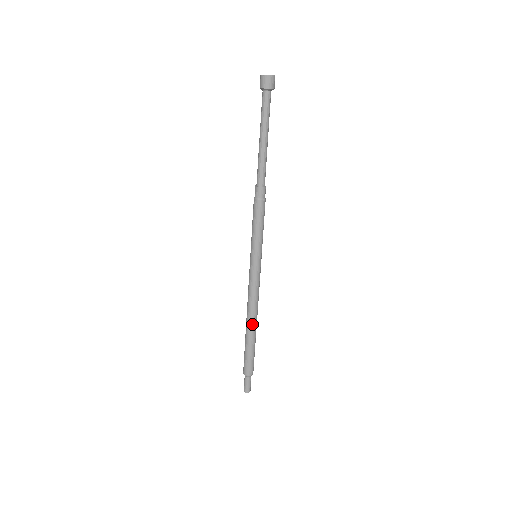
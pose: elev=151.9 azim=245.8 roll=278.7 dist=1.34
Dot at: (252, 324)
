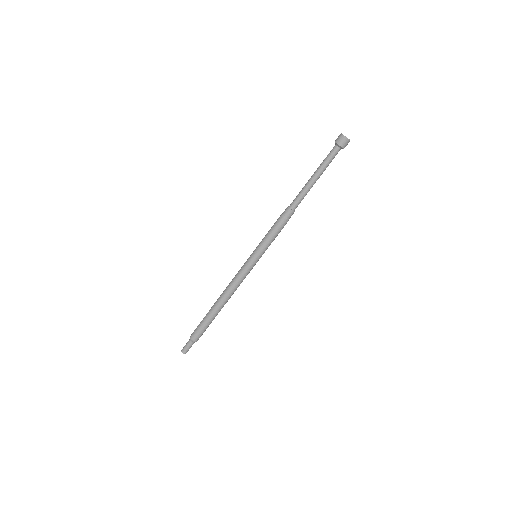
Dot at: (221, 303)
